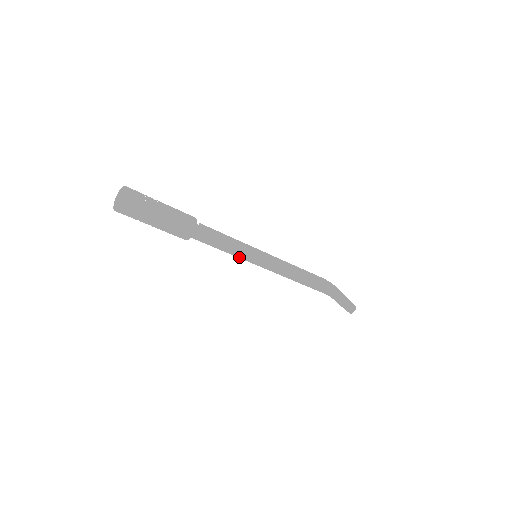
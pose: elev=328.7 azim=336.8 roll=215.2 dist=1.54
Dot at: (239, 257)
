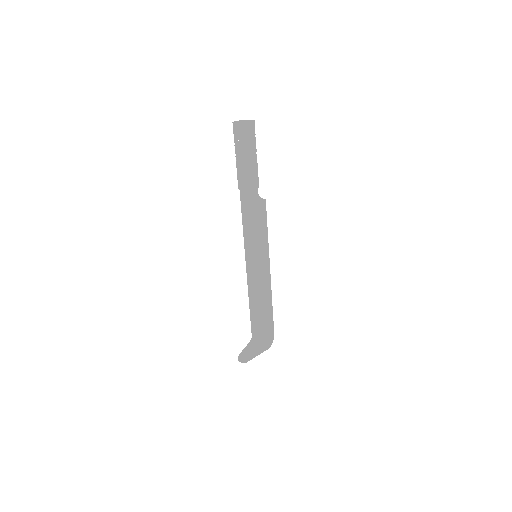
Dot at: (244, 238)
